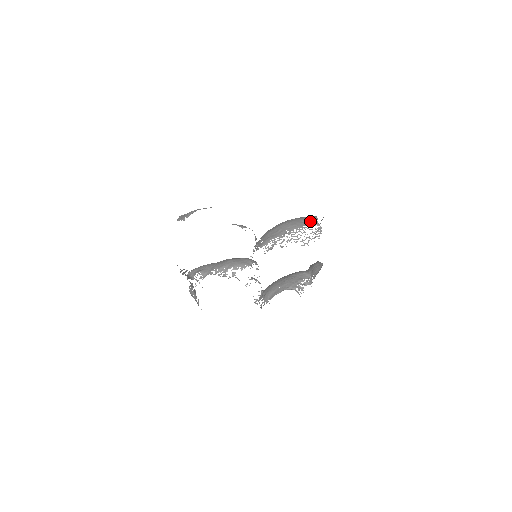
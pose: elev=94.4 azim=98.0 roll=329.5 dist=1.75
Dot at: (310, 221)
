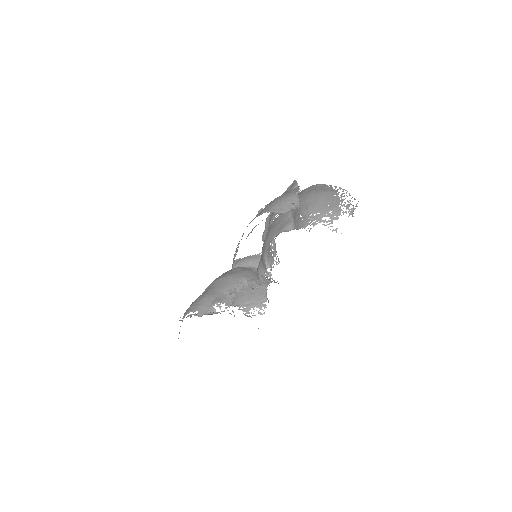
Dot at: (328, 186)
